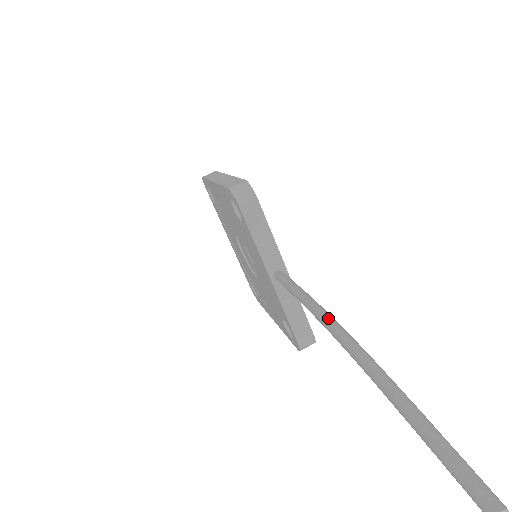
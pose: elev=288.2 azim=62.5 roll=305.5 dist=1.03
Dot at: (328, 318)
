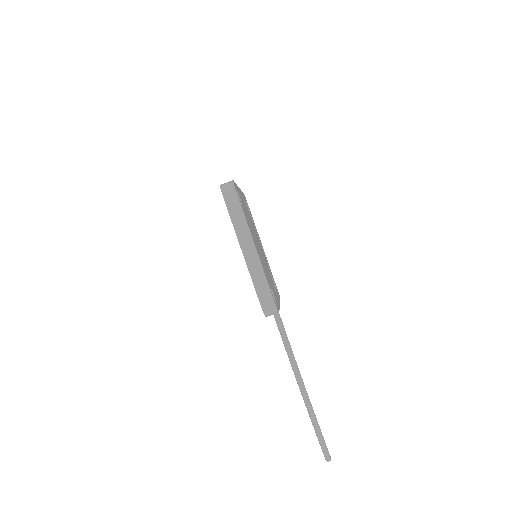
Dot at: (298, 378)
